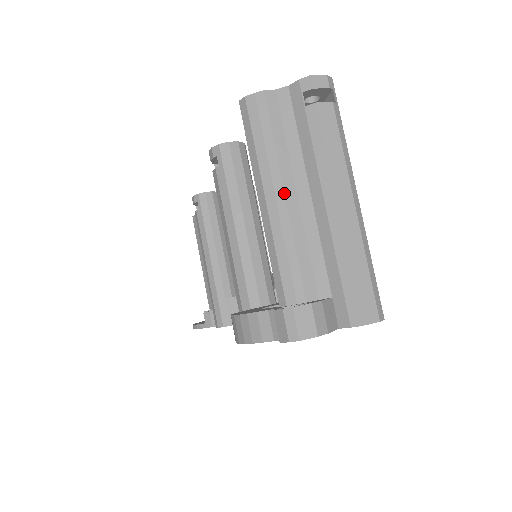
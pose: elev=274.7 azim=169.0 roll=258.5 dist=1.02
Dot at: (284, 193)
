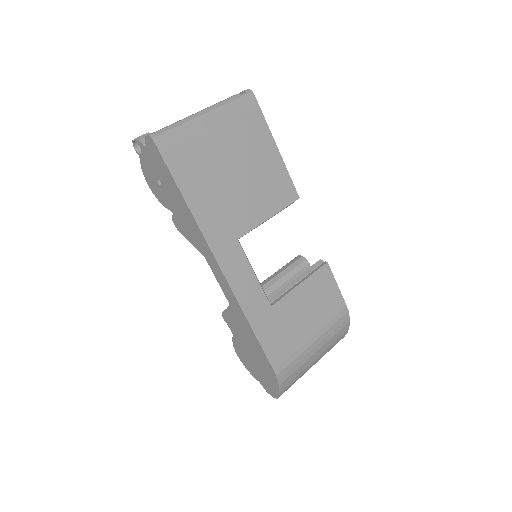
Dot at: occluded
